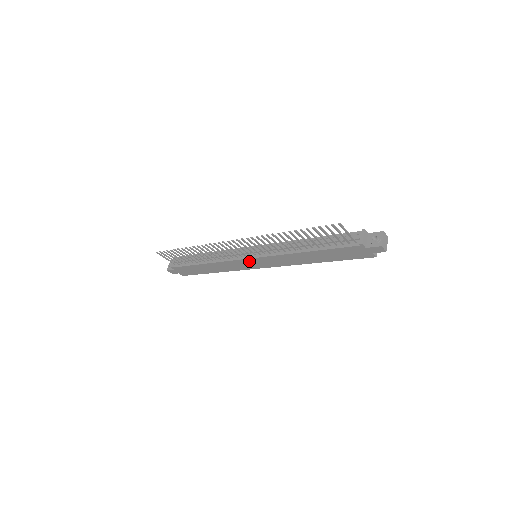
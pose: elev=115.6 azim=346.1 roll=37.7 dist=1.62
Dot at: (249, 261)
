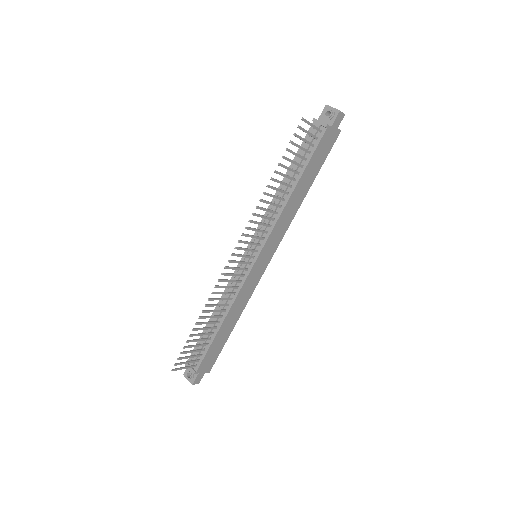
Dot at: (256, 266)
